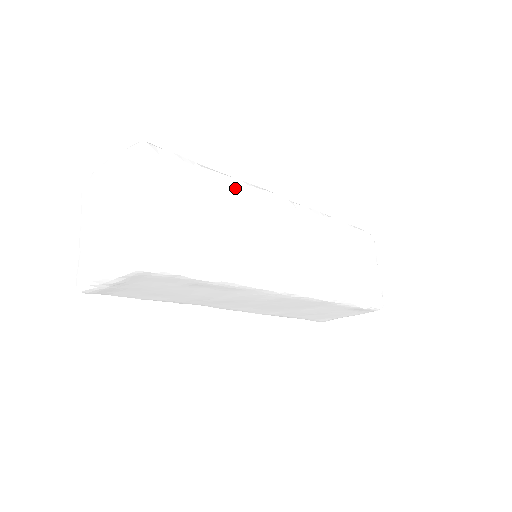
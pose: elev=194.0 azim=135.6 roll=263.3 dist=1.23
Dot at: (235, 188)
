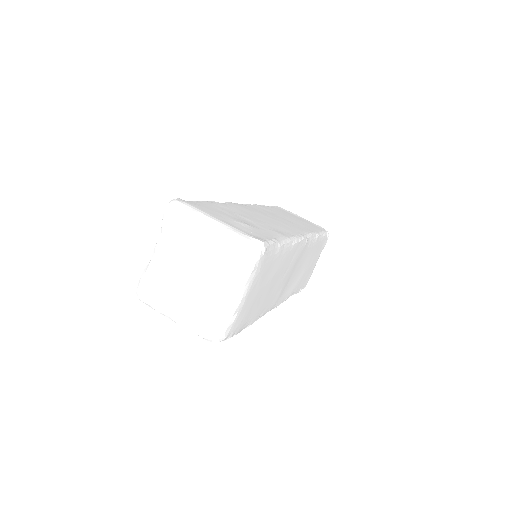
Dot at: (288, 252)
